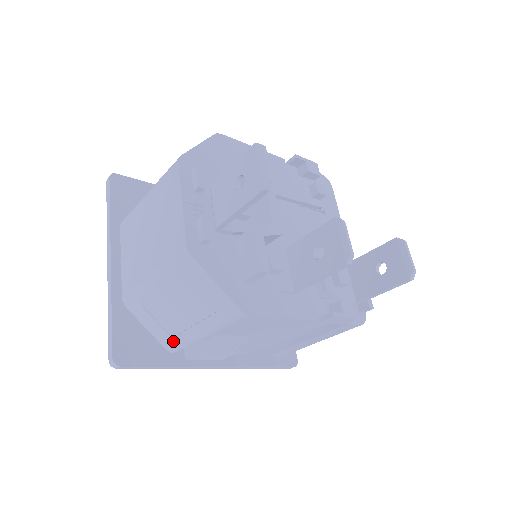
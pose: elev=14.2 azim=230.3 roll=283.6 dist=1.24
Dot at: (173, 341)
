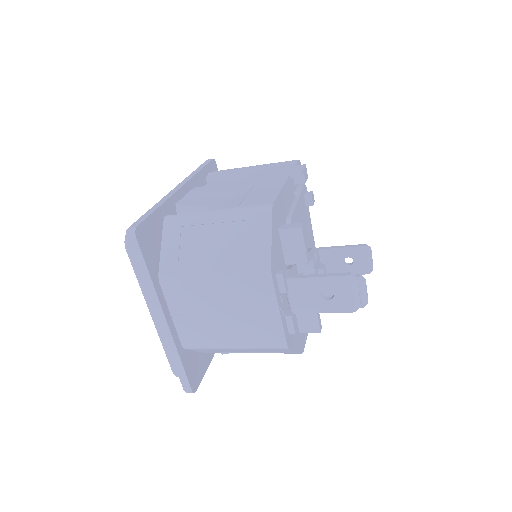
Dot at: occluded
